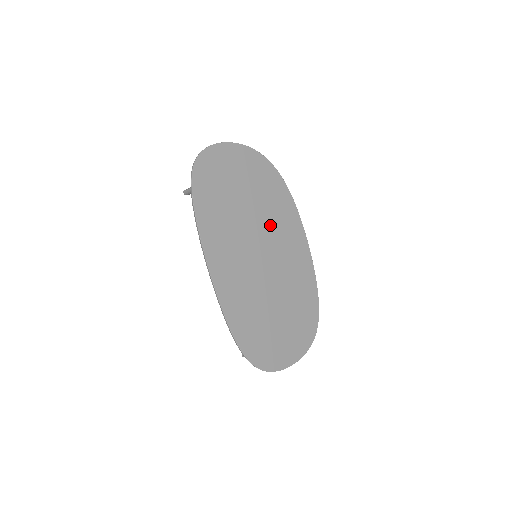
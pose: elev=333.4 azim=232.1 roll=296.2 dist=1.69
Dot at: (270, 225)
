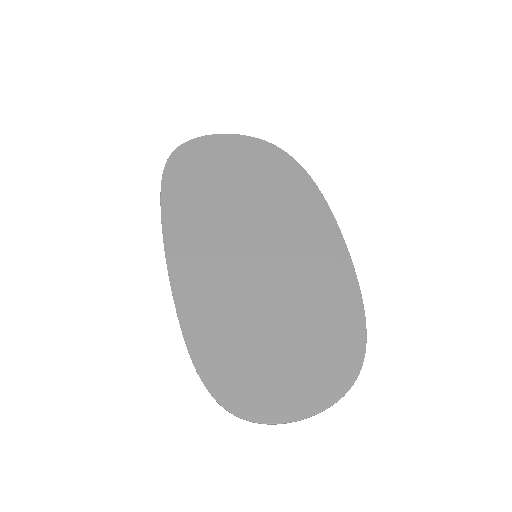
Dot at: (274, 213)
